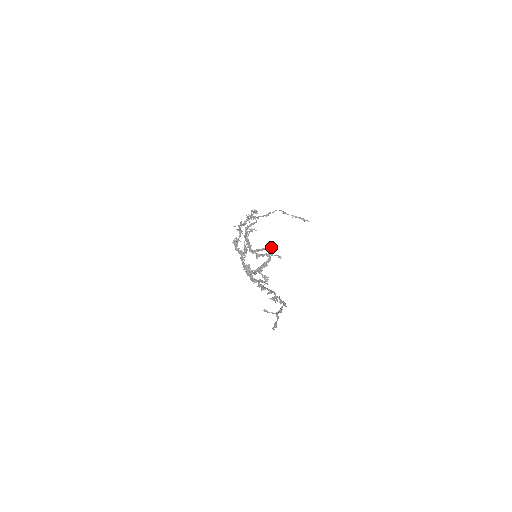
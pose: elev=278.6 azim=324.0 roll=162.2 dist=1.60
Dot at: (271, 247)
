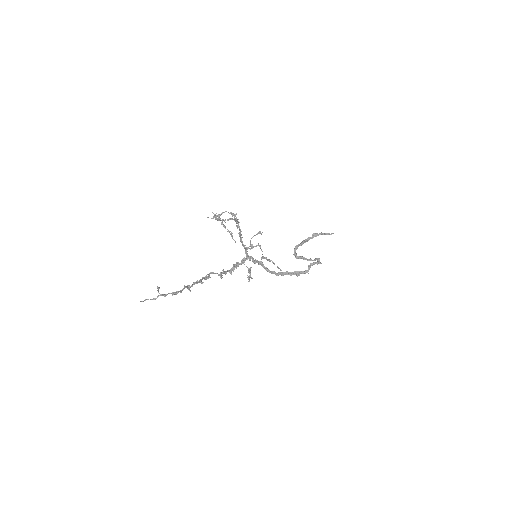
Dot at: (314, 262)
